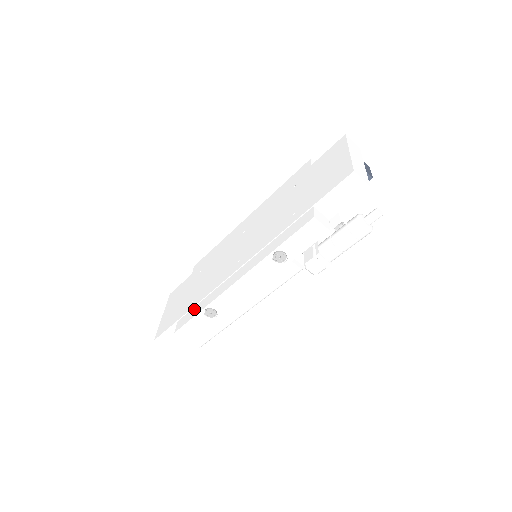
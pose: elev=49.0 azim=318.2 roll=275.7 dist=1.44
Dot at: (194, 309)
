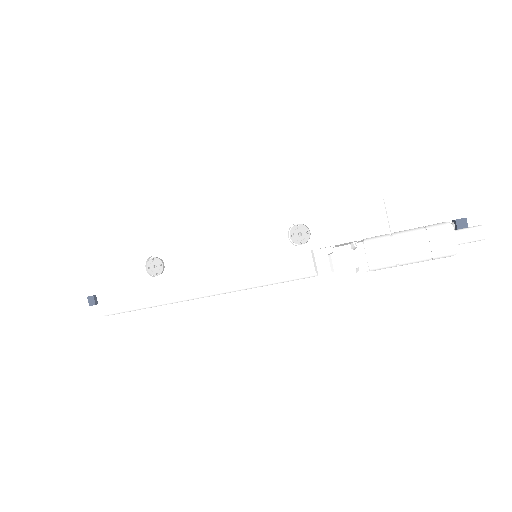
Dot at: occluded
